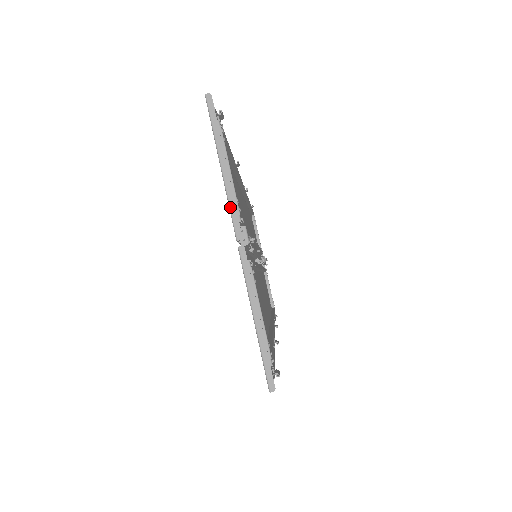
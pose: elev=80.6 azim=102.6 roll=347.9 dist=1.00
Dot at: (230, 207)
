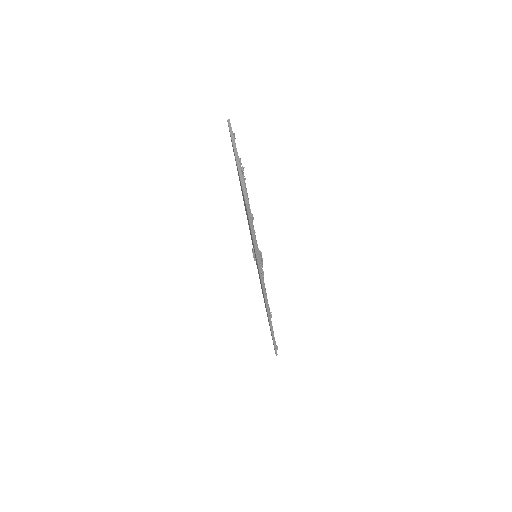
Dot at: (234, 149)
